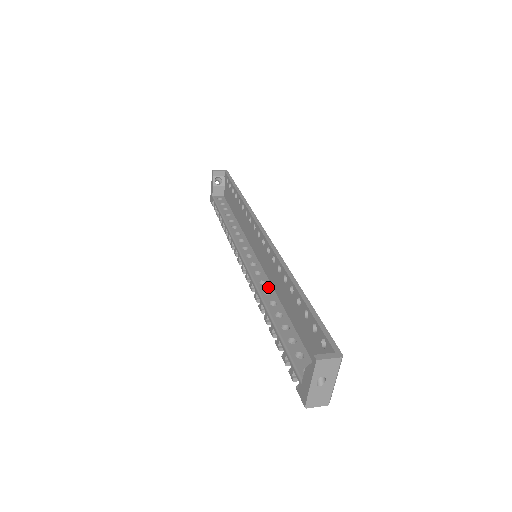
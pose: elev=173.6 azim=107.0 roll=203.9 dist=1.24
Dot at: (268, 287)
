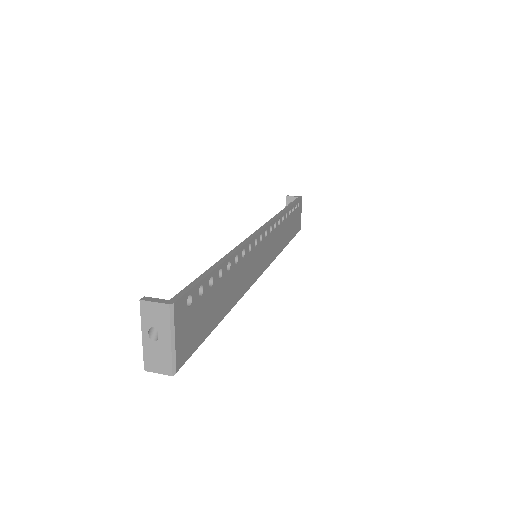
Dot at: occluded
